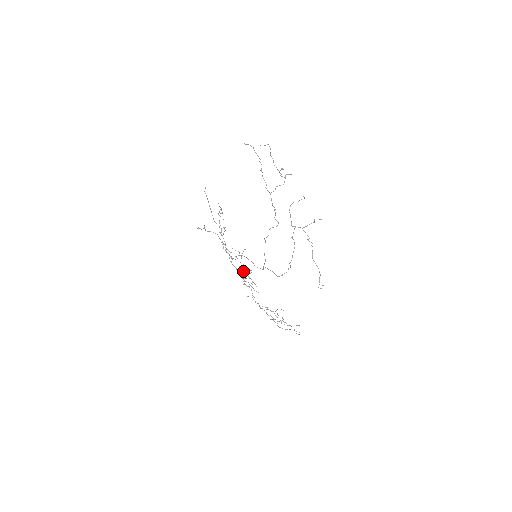
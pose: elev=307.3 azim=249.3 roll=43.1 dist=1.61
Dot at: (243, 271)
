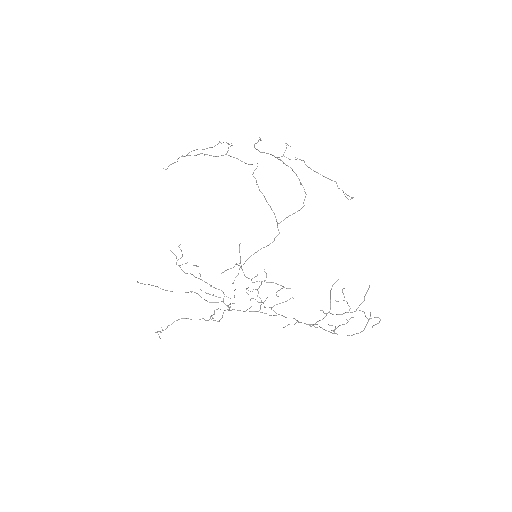
Dot at: (255, 289)
